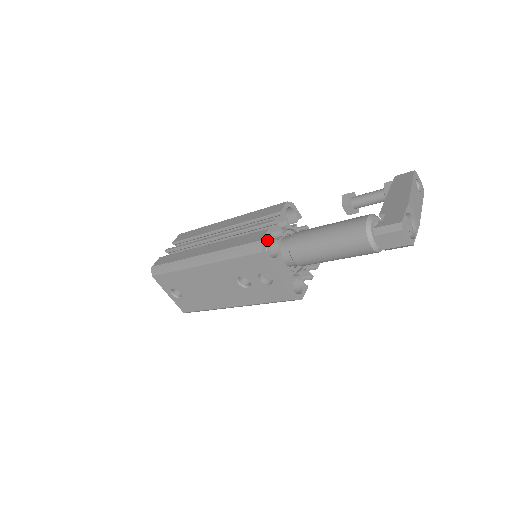
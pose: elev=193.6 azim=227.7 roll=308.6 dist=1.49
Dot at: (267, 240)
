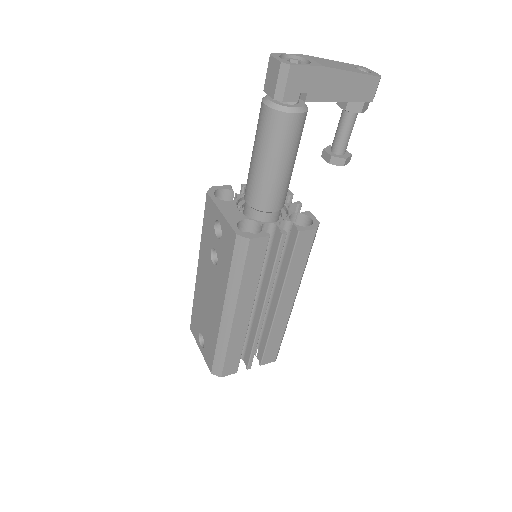
Dot at: occluded
